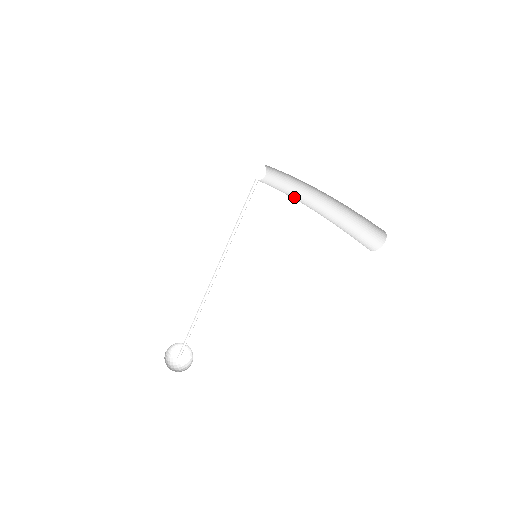
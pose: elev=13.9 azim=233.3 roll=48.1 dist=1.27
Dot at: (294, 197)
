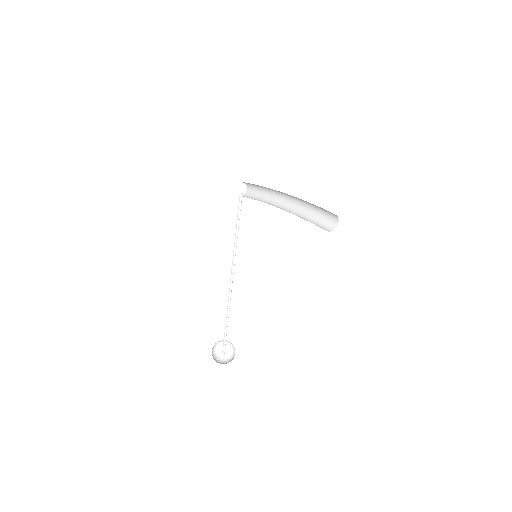
Dot at: (270, 203)
